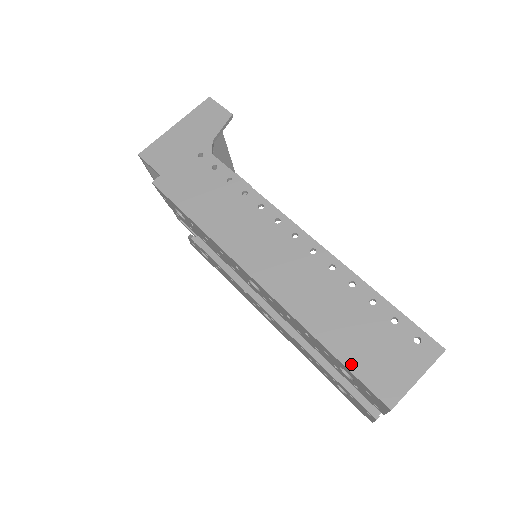
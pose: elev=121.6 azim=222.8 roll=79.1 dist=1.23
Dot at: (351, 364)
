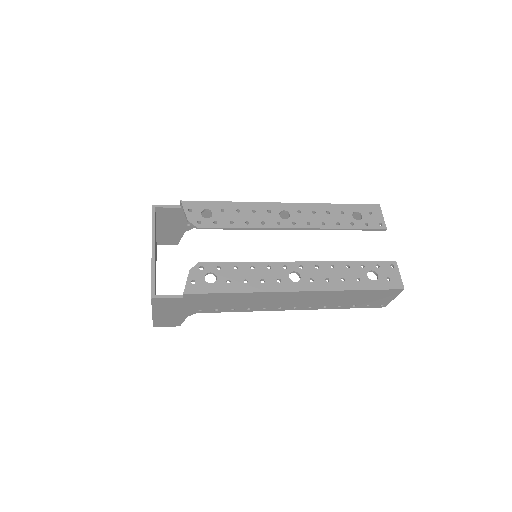
Dot at: (352, 206)
